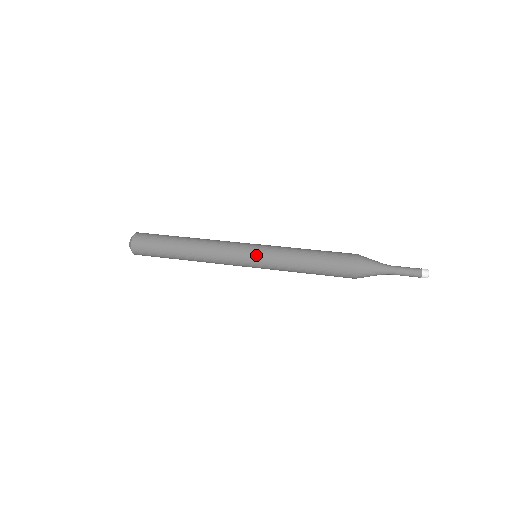
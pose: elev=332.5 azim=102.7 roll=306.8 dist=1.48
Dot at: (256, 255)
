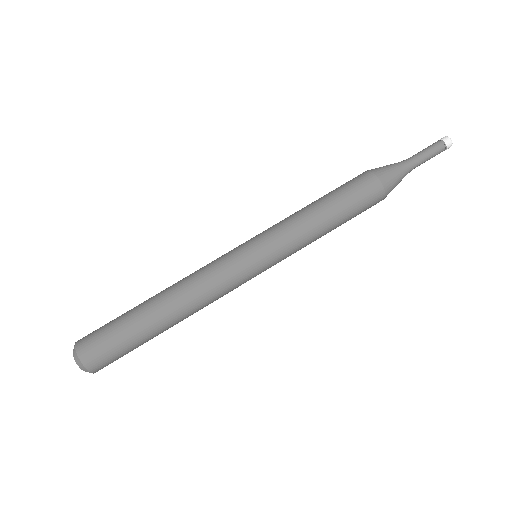
Dot at: (266, 262)
